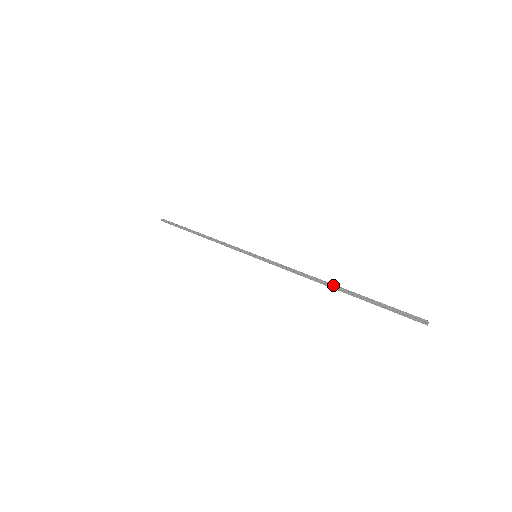
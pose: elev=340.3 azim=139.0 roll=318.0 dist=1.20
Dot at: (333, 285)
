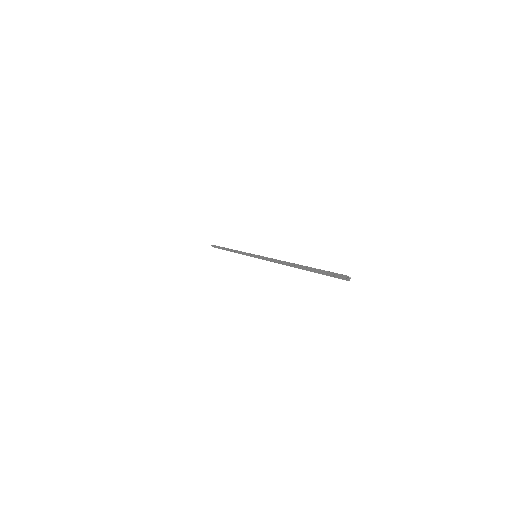
Dot at: (294, 264)
